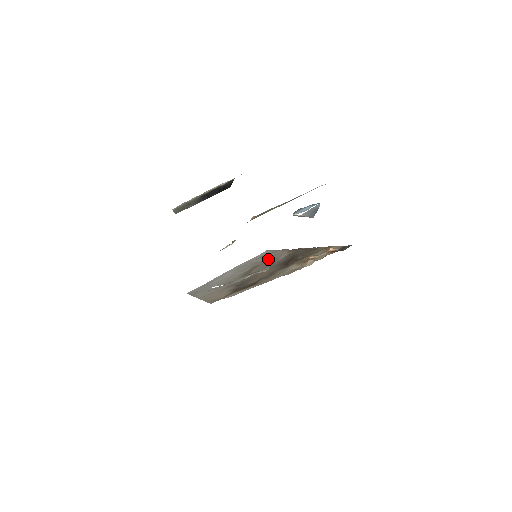
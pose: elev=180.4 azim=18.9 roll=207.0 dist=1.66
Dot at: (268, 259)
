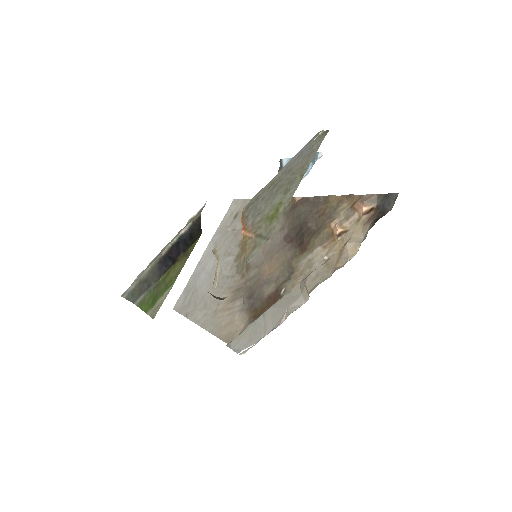
Dot at: occluded
